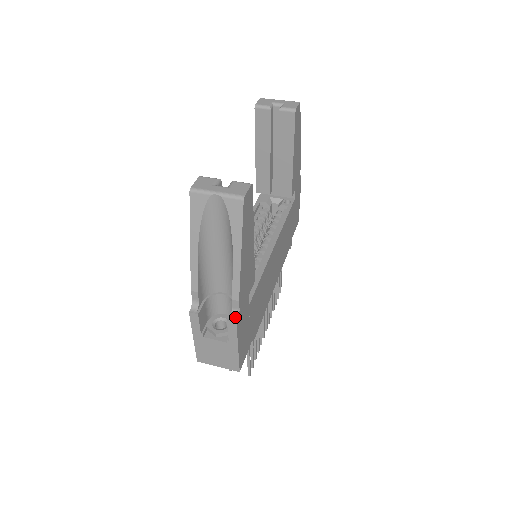
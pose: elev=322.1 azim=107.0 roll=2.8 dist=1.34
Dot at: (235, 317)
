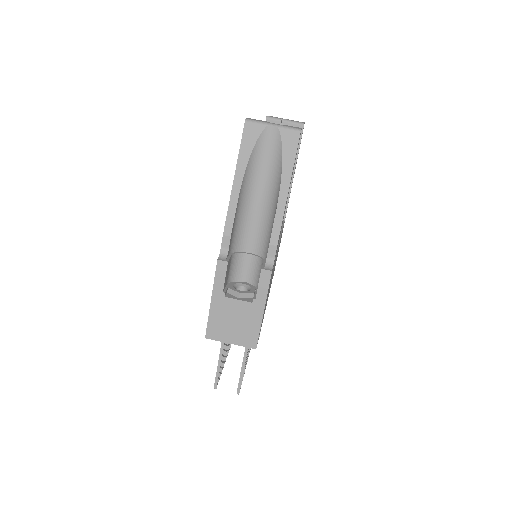
Dot at: (269, 266)
